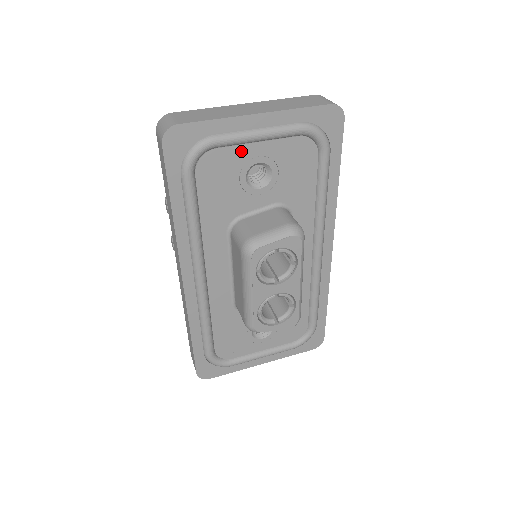
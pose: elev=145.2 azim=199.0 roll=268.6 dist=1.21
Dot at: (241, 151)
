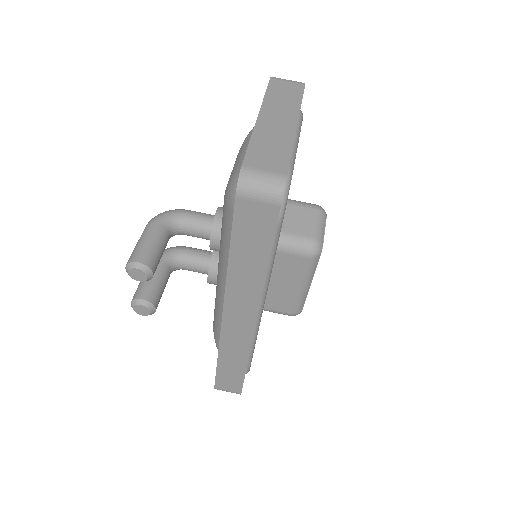
Dot at: occluded
